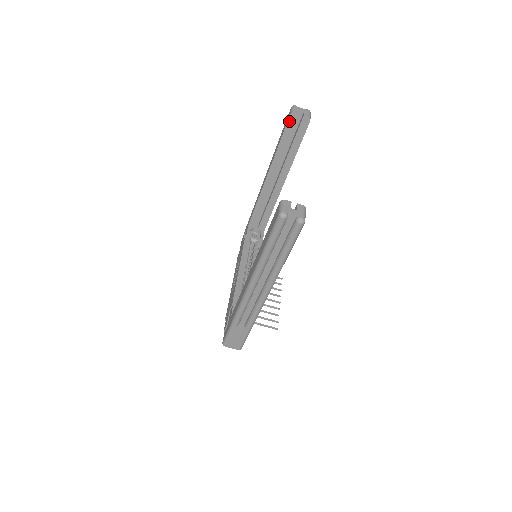
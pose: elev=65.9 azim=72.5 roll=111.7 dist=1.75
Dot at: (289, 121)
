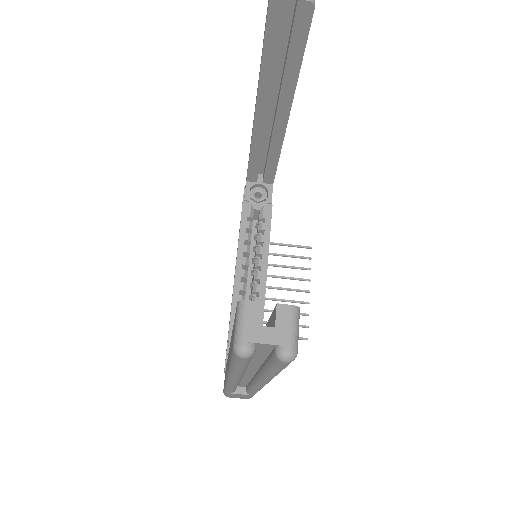
Dot at: (270, 16)
